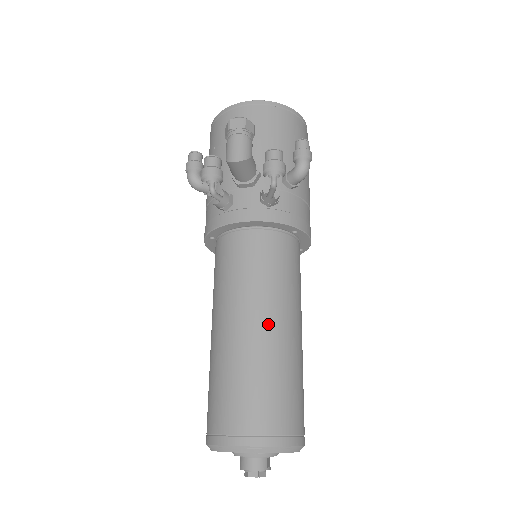
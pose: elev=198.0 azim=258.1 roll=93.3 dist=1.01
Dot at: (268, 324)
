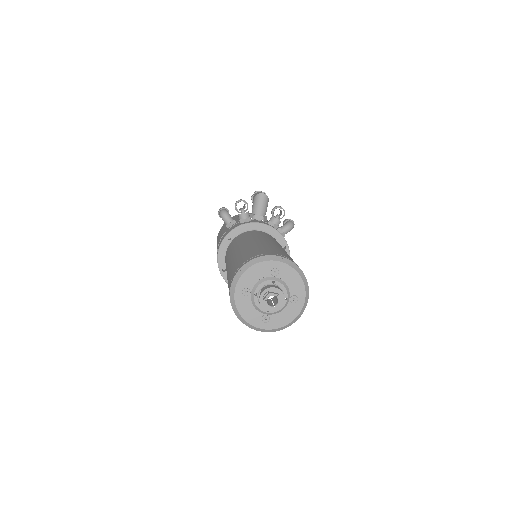
Dot at: (280, 246)
